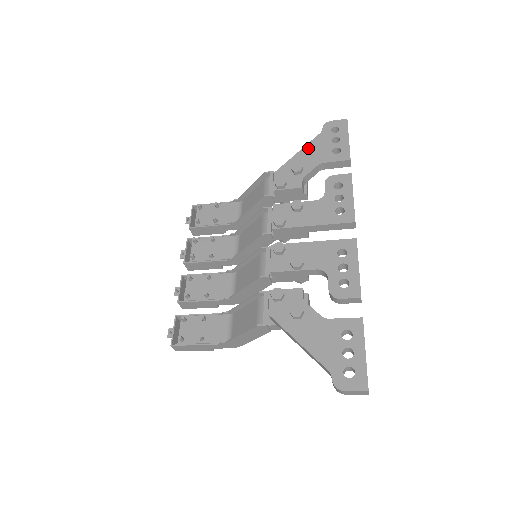
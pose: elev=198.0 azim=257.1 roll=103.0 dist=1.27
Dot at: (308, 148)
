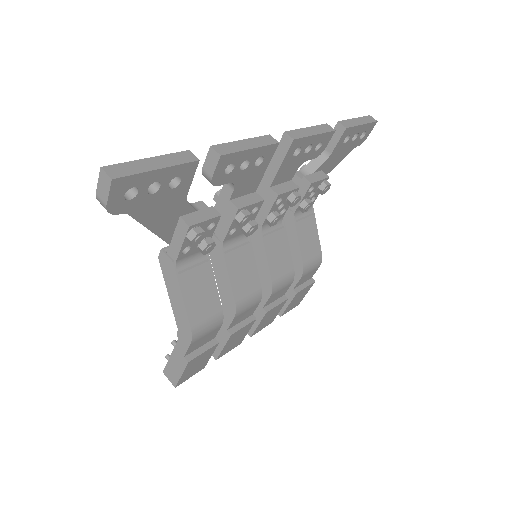
Dot at: occluded
